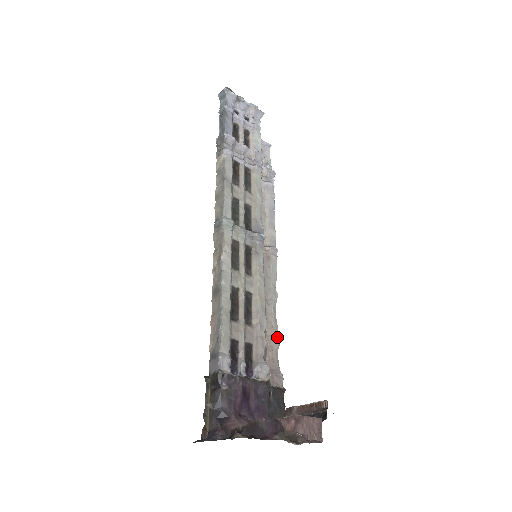
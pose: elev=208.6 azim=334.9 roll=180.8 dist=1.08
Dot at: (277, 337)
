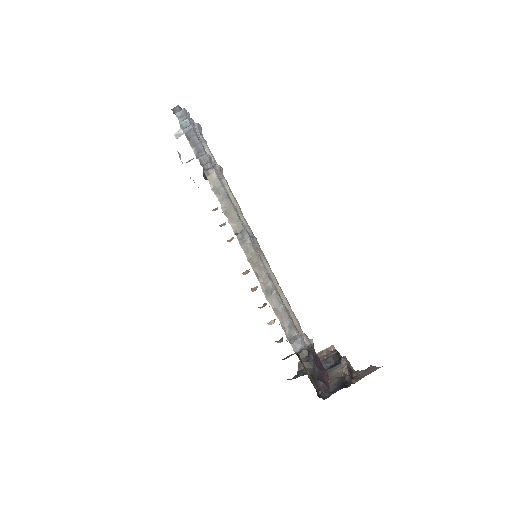
Dot at: occluded
